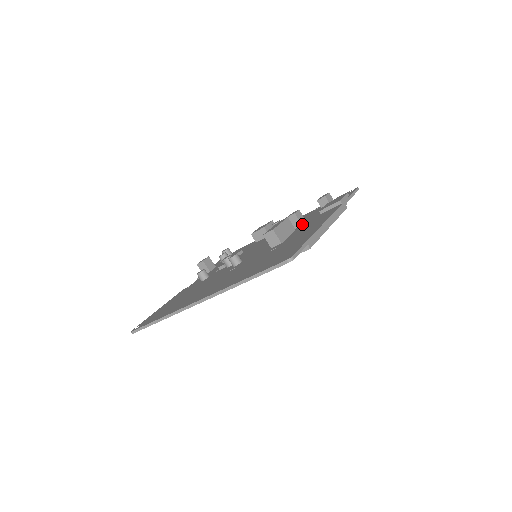
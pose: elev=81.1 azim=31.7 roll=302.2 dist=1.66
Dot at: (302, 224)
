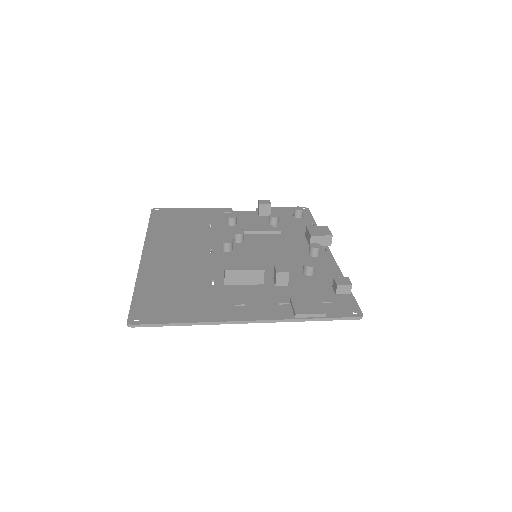
Dot at: (277, 285)
